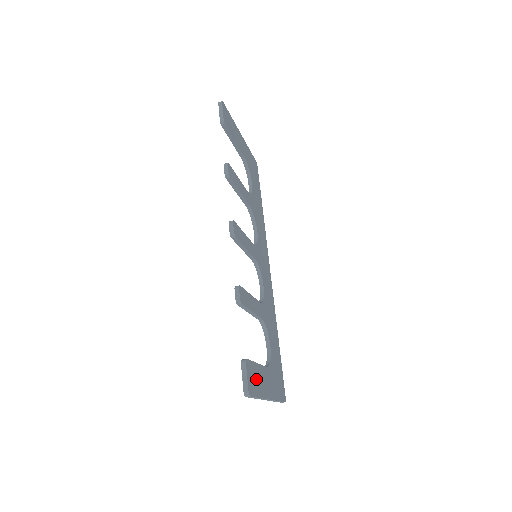
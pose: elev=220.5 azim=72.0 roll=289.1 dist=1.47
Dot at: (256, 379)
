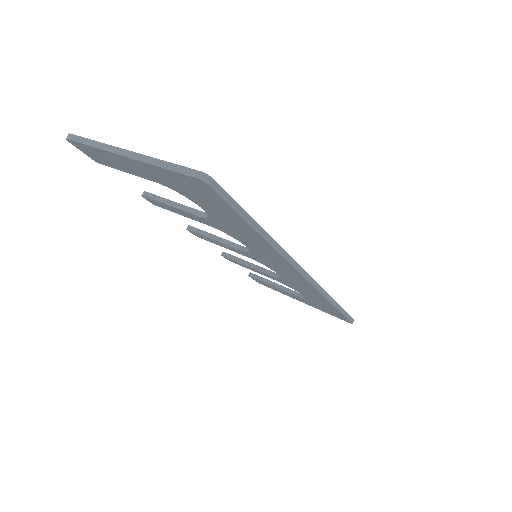
Dot at: occluded
